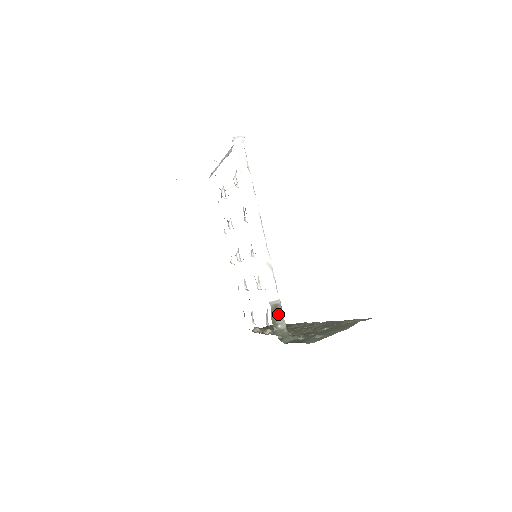
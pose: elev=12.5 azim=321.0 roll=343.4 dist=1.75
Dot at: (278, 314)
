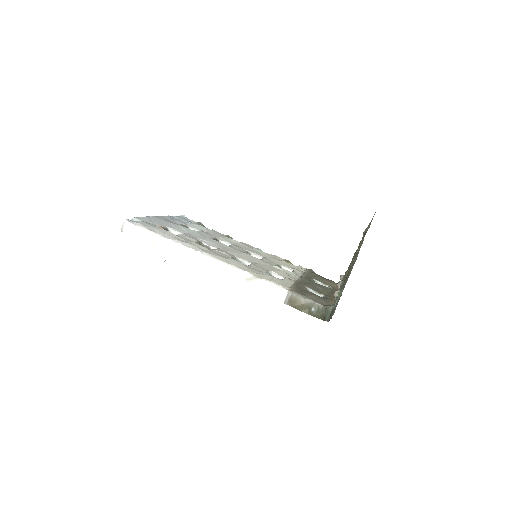
Dot at: (301, 302)
